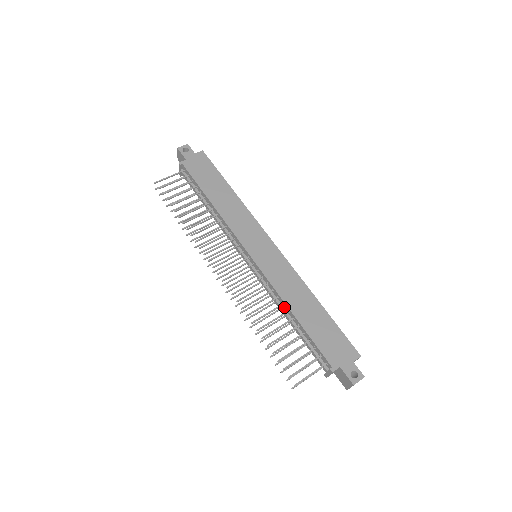
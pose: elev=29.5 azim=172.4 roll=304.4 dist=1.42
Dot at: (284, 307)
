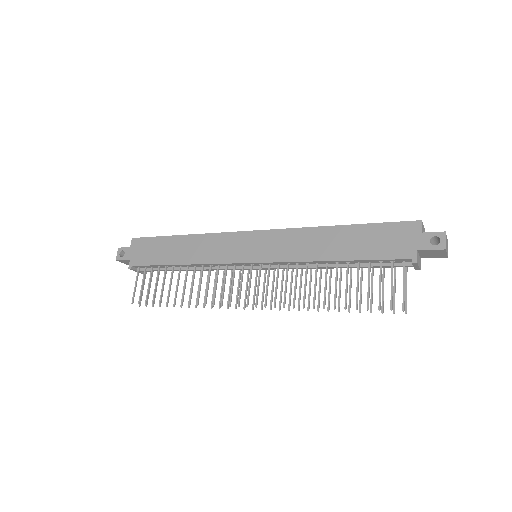
Dot at: (321, 264)
